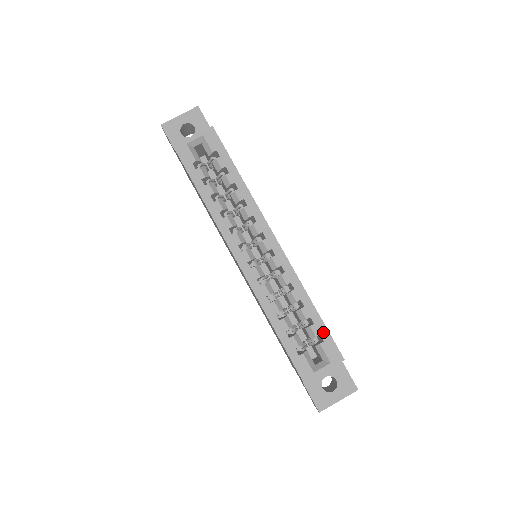
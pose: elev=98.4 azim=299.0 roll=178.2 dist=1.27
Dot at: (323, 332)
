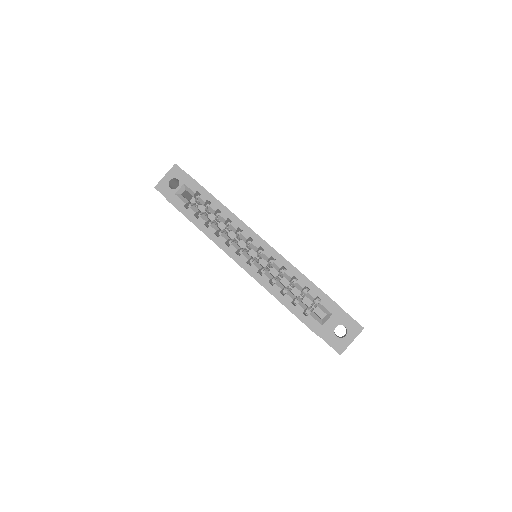
Dot at: (319, 293)
